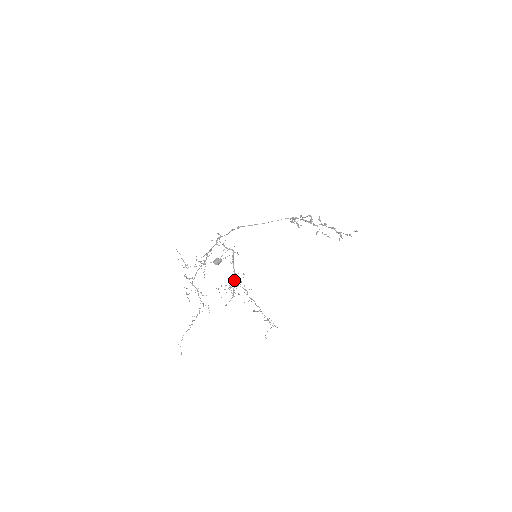
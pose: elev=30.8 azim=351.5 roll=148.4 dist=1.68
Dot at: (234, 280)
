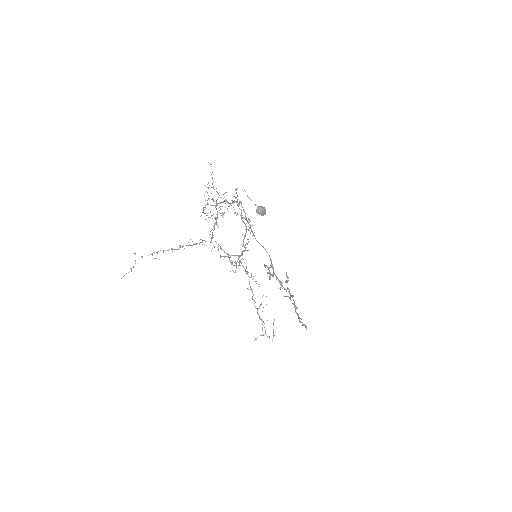
Dot at: (242, 252)
